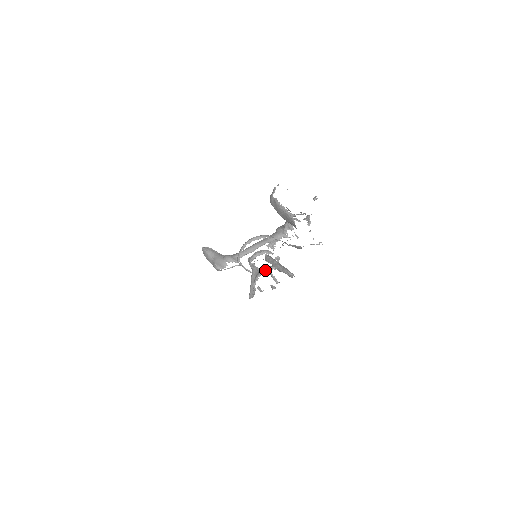
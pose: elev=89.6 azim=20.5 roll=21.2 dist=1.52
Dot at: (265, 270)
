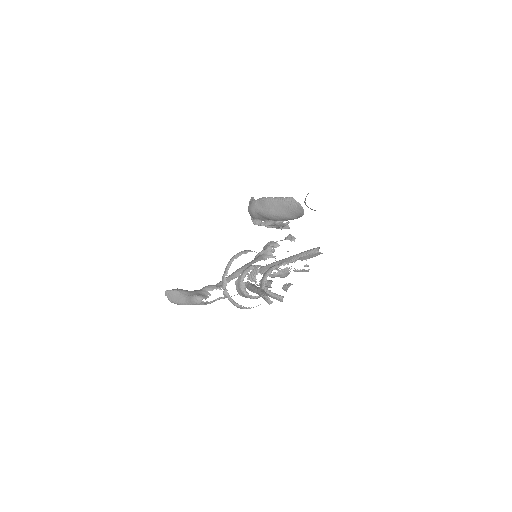
Dot at: (273, 267)
